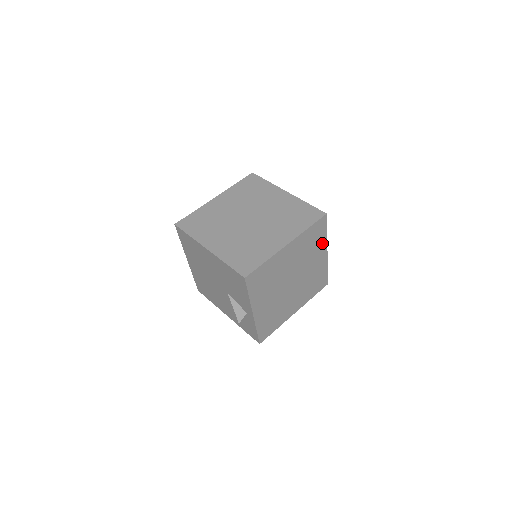
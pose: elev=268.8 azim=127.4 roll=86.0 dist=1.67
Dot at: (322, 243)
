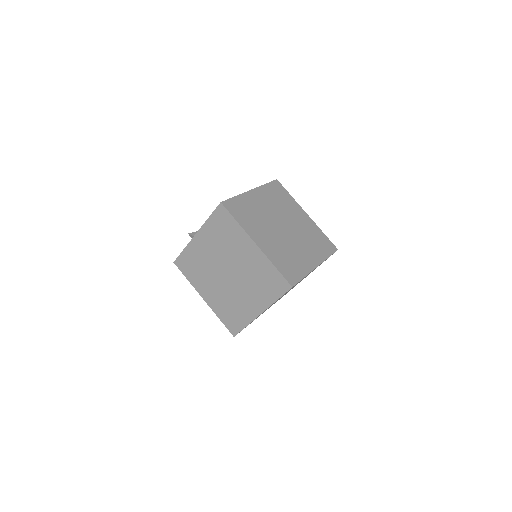
Dot at: (304, 277)
